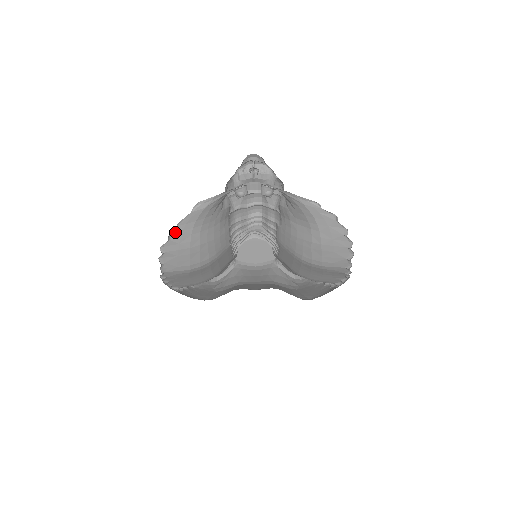
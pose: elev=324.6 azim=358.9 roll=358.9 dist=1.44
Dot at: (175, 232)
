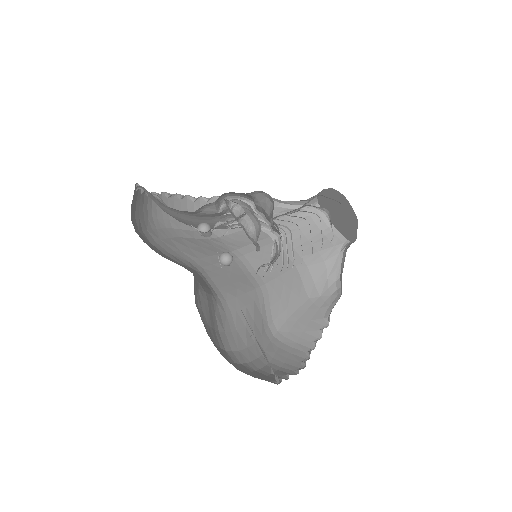
Dot at: occluded
